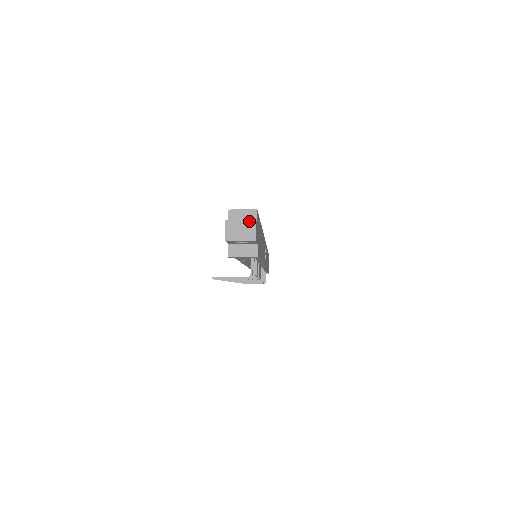
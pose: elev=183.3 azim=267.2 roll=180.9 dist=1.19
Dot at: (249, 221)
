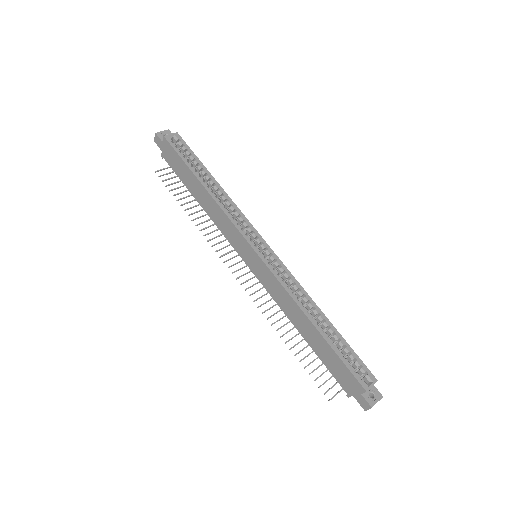
Dot at: (380, 399)
